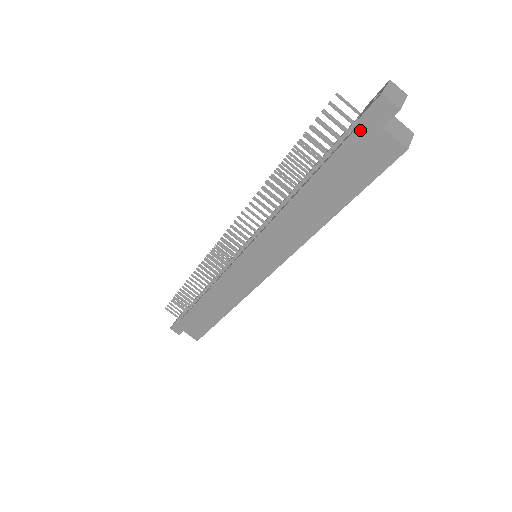
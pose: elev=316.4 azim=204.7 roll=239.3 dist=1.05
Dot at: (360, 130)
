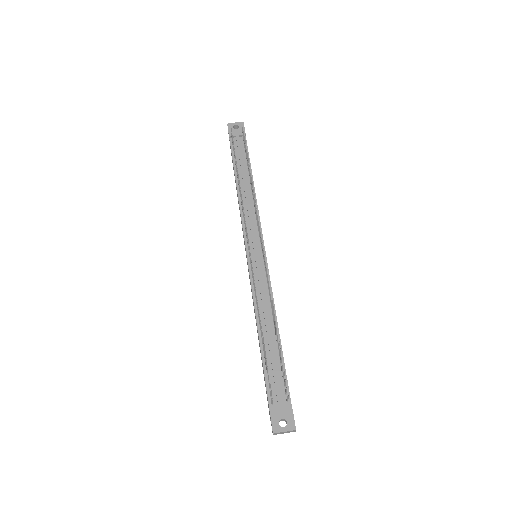
Dot at: (269, 405)
